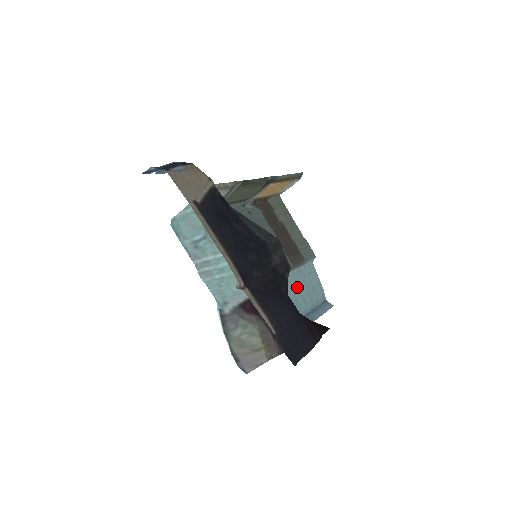
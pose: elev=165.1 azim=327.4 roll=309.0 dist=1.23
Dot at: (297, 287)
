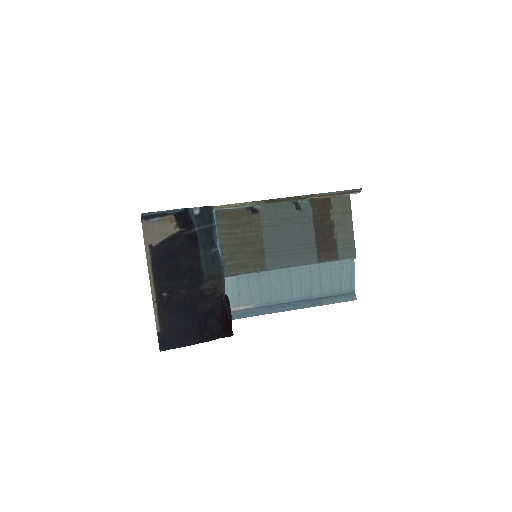
Dot at: (318, 276)
